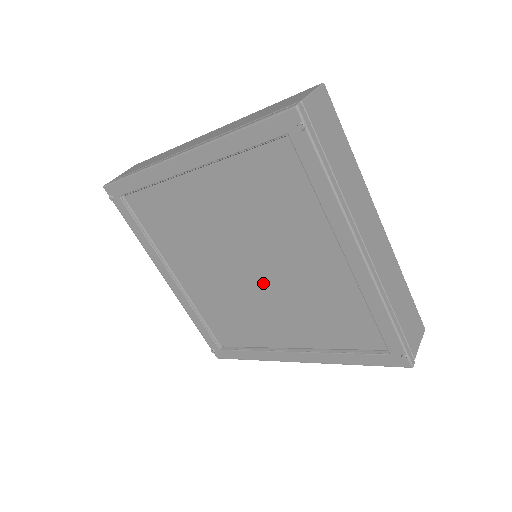
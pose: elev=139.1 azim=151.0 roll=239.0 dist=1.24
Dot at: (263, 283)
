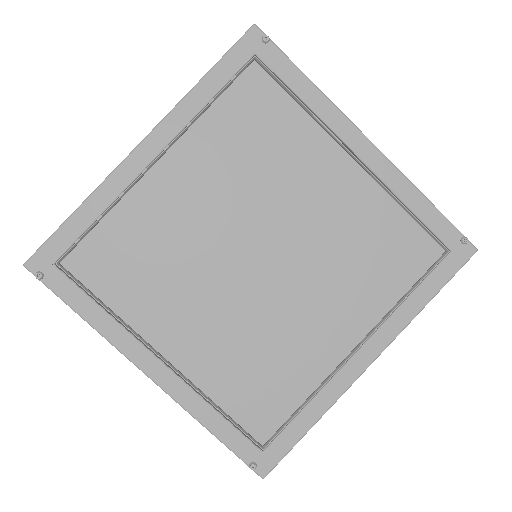
Dot at: (285, 266)
